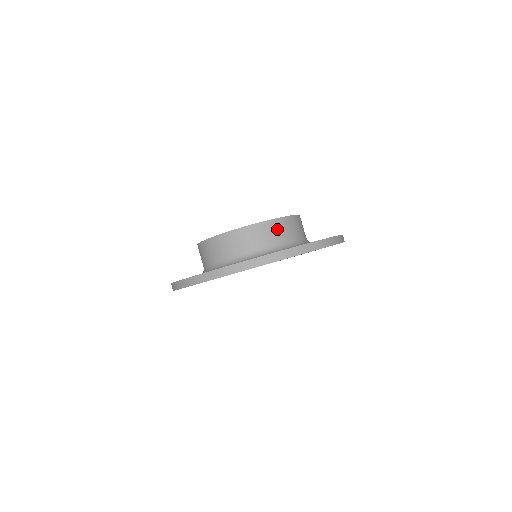
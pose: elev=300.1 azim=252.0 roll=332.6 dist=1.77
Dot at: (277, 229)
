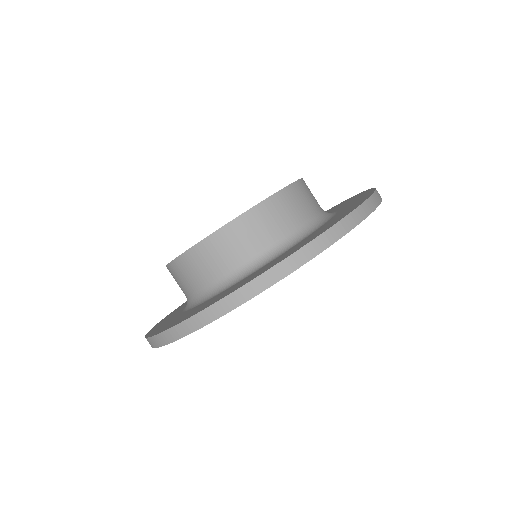
Dot at: (267, 219)
